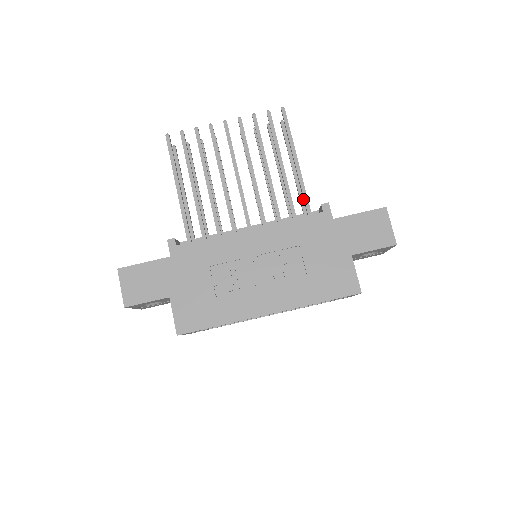
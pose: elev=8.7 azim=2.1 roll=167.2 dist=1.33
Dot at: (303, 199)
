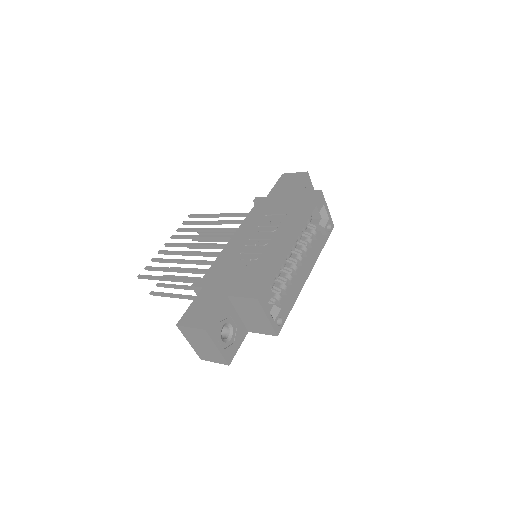
Dot at: occluded
